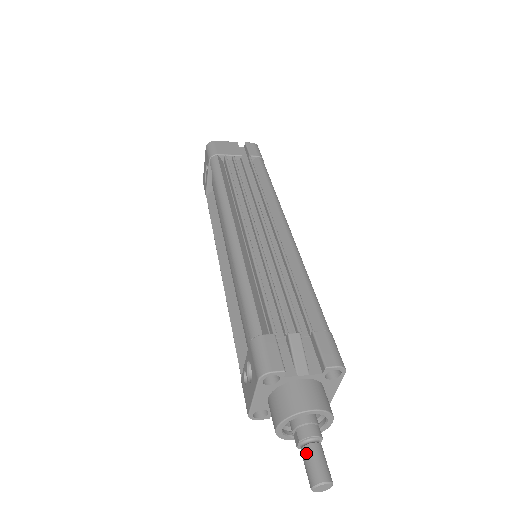
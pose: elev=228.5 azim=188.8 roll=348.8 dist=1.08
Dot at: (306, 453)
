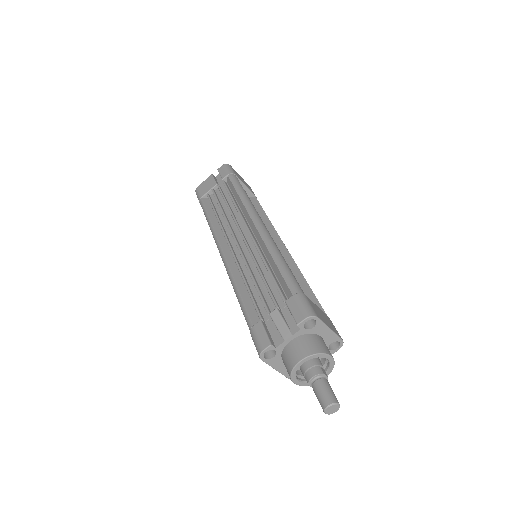
Dot at: (314, 391)
